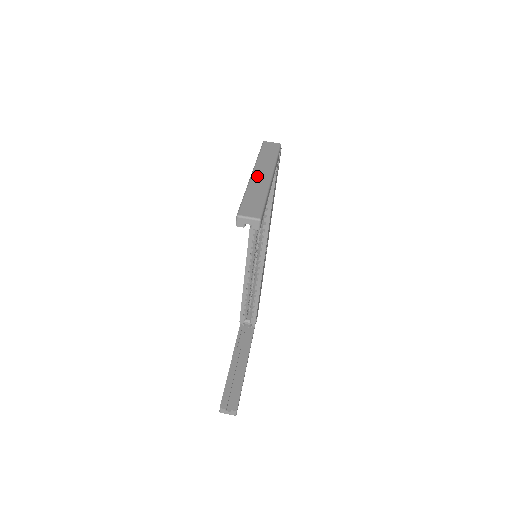
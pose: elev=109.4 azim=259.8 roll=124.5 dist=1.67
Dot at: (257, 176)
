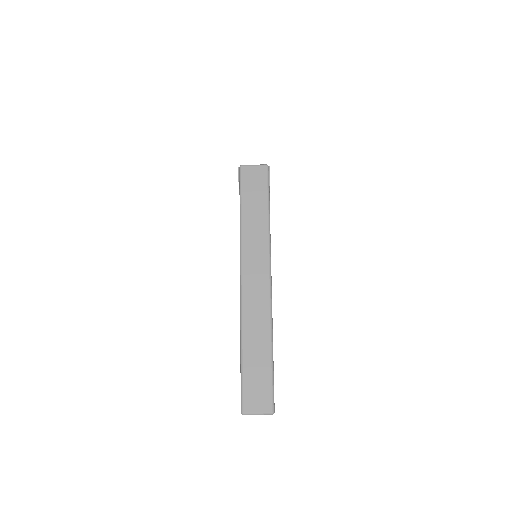
Dot at: (249, 292)
